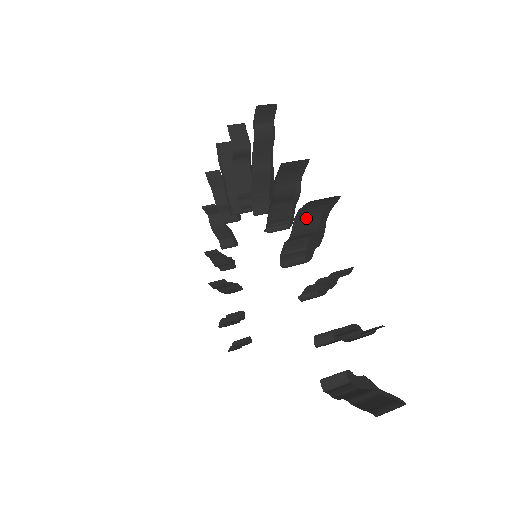
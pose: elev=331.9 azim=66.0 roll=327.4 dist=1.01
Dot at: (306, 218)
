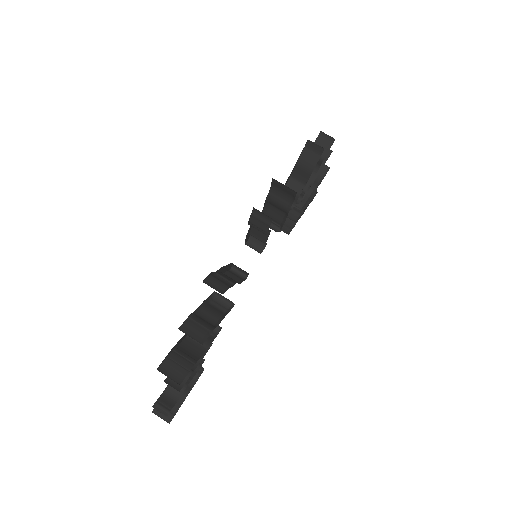
Dot at: occluded
